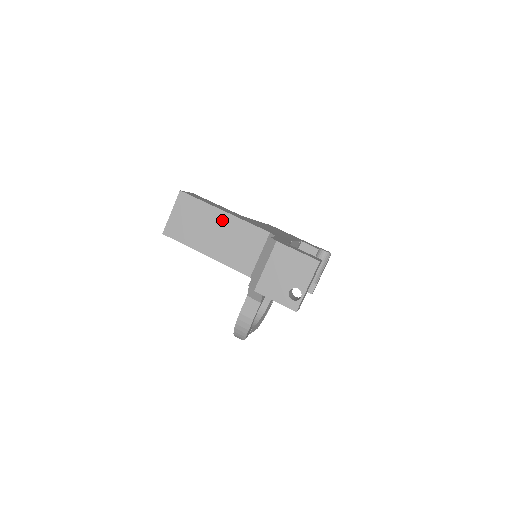
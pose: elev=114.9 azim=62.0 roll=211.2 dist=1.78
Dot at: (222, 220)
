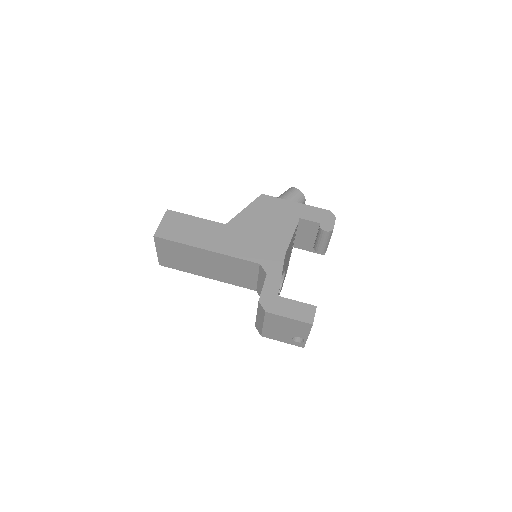
Dot at: (208, 256)
